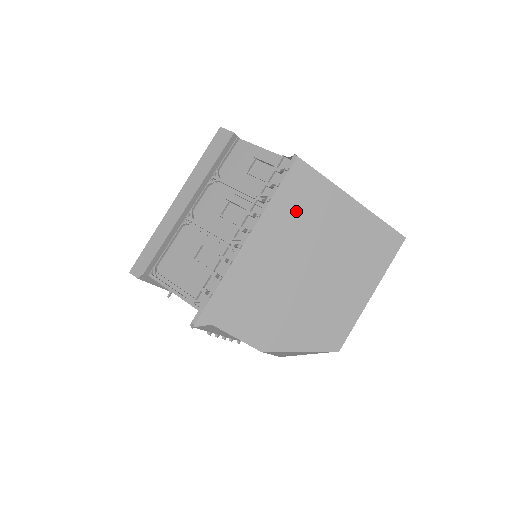
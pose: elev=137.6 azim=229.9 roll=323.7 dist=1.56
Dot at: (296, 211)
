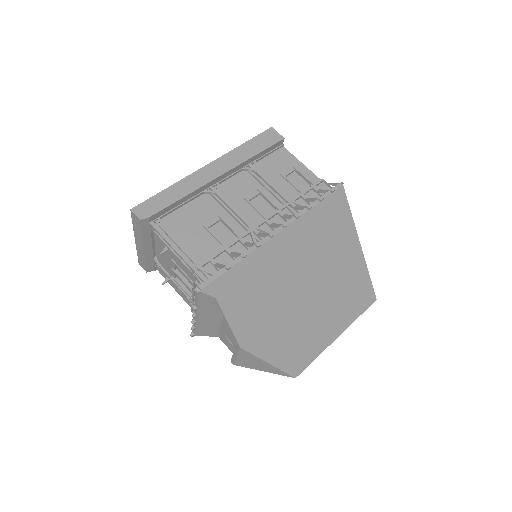
Dot at: (322, 230)
